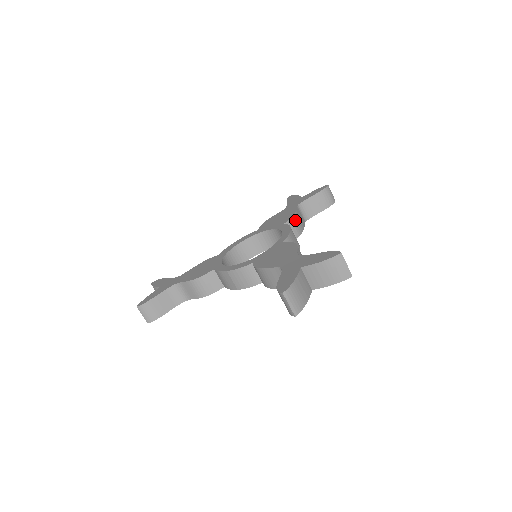
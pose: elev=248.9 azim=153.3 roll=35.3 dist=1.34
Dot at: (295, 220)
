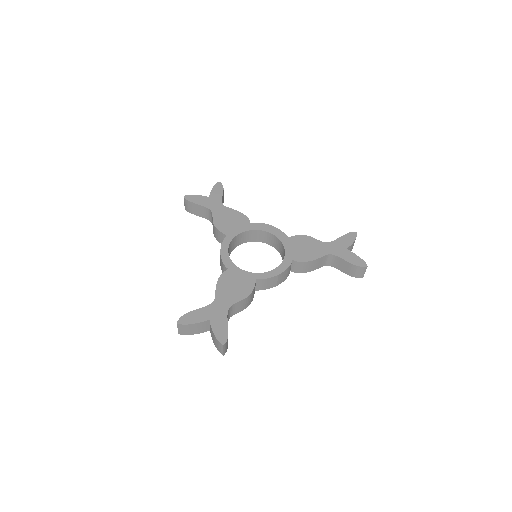
Dot at: (306, 264)
